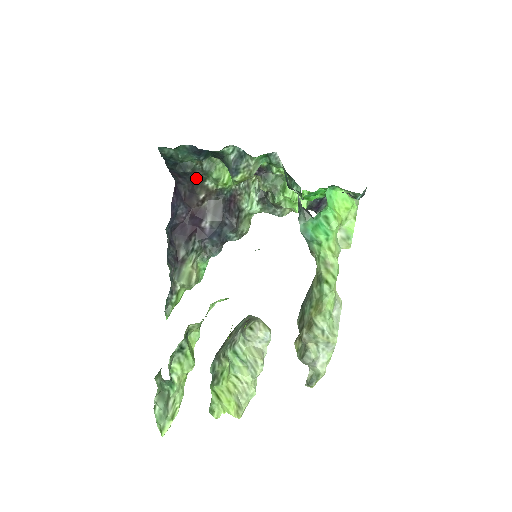
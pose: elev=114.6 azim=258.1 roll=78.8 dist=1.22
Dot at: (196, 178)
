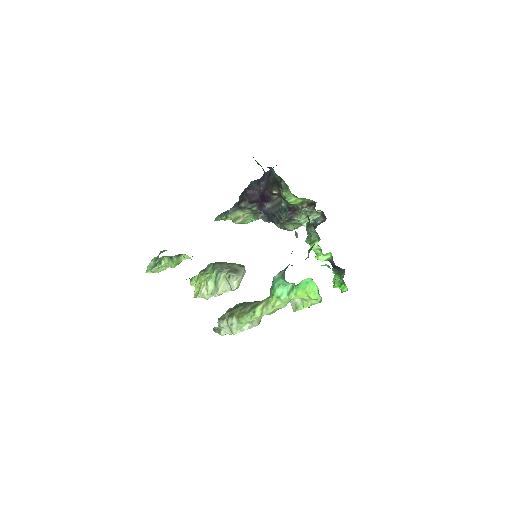
Dot at: (277, 182)
